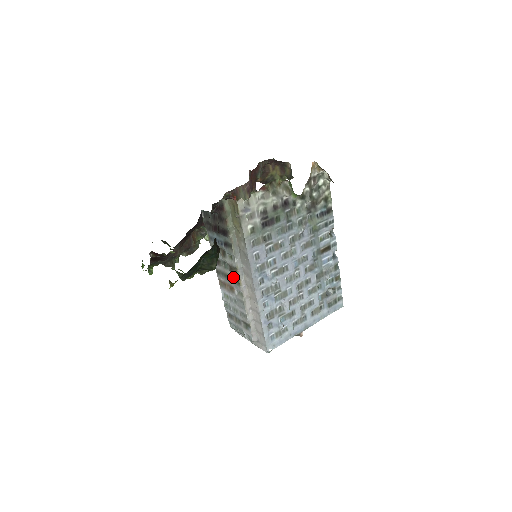
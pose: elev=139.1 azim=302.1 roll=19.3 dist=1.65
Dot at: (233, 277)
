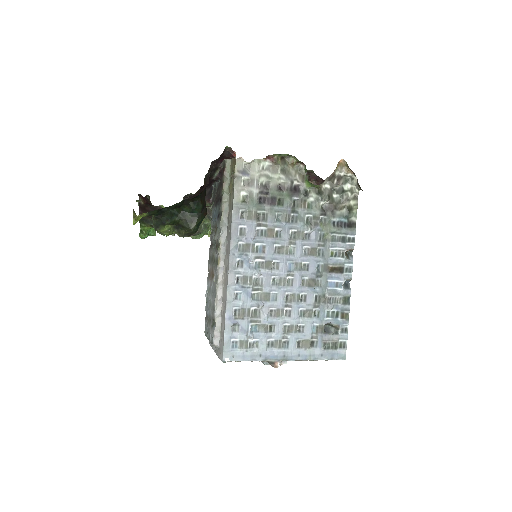
Dot at: (216, 257)
